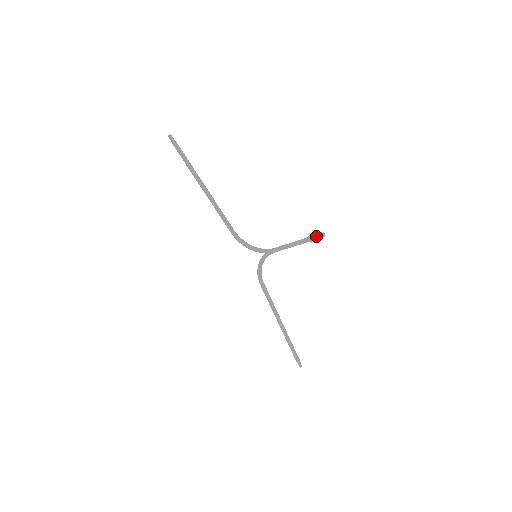
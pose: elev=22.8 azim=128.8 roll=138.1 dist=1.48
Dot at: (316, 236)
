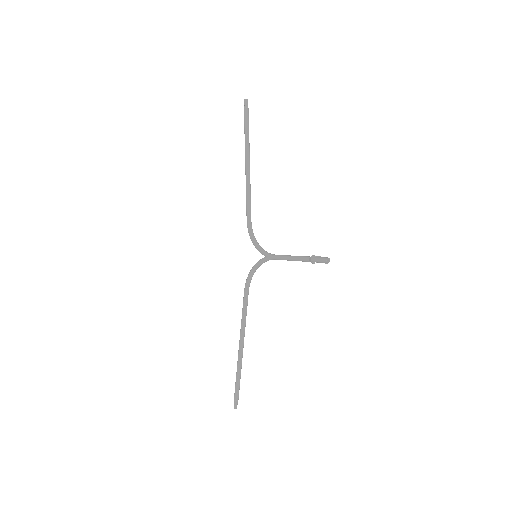
Dot at: (320, 258)
